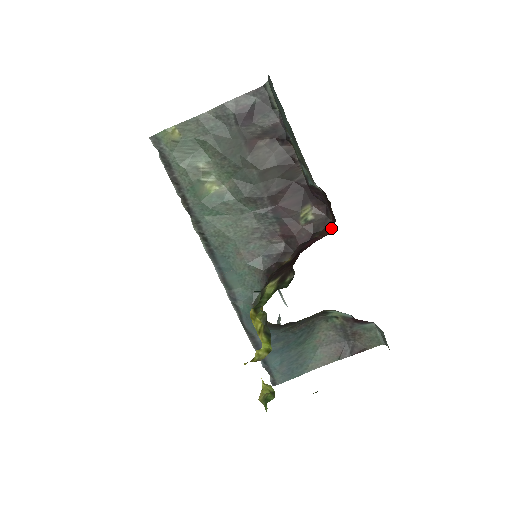
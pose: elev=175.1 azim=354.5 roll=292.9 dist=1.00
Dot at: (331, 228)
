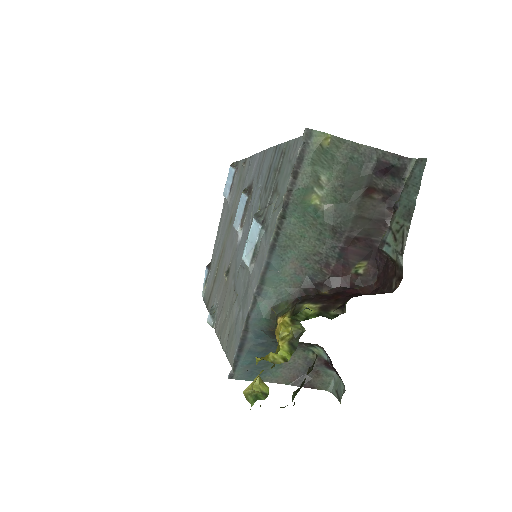
Dot at: (372, 290)
